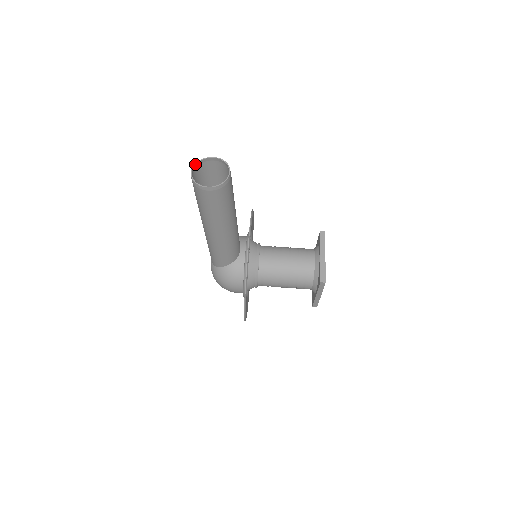
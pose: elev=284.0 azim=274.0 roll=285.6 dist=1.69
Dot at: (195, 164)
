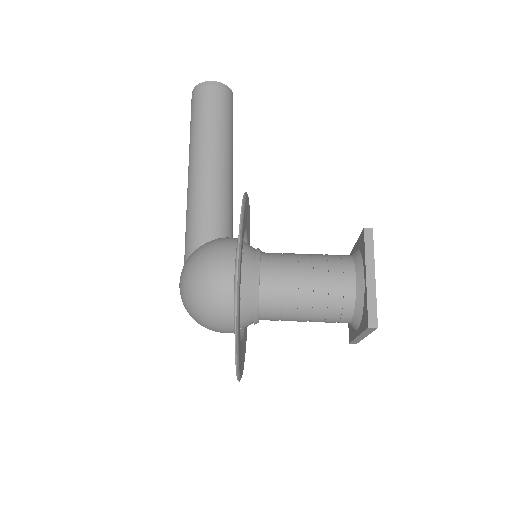
Dot at: occluded
